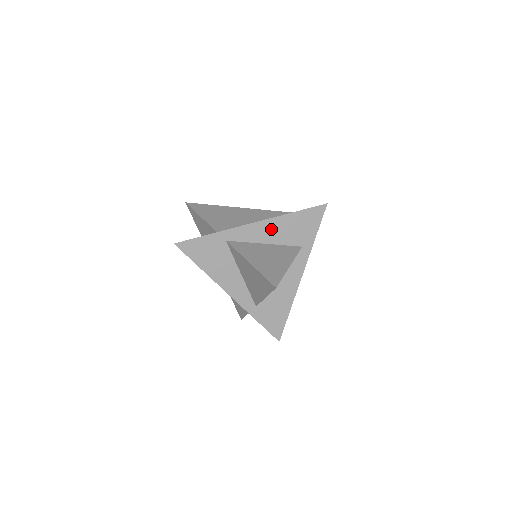
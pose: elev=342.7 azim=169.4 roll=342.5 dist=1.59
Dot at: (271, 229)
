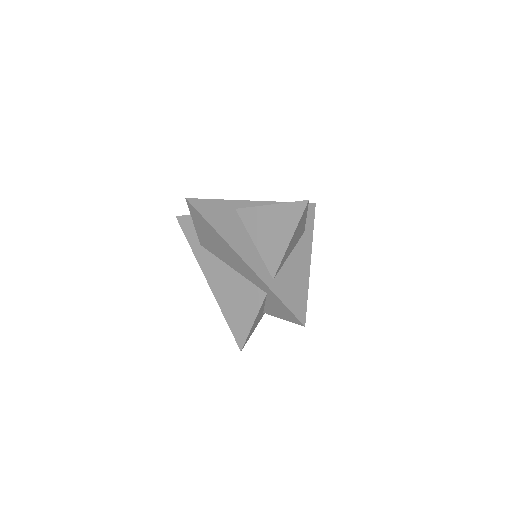
Dot at: occluded
